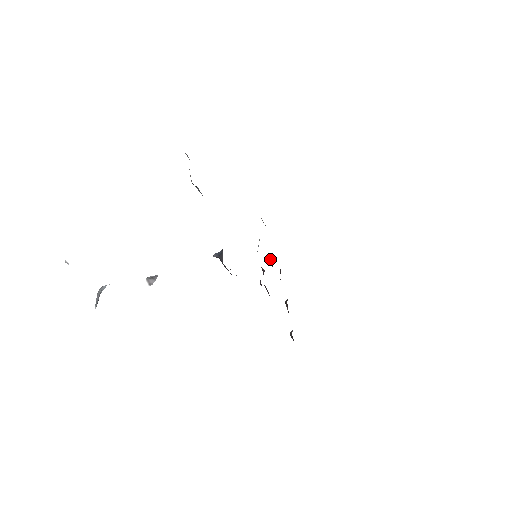
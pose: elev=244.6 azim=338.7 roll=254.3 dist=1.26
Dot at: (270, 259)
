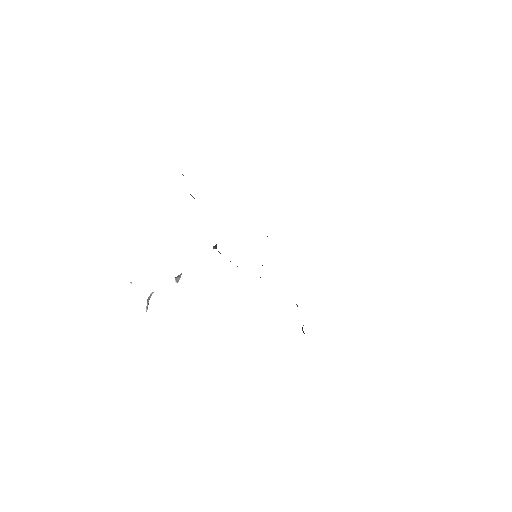
Dot at: occluded
